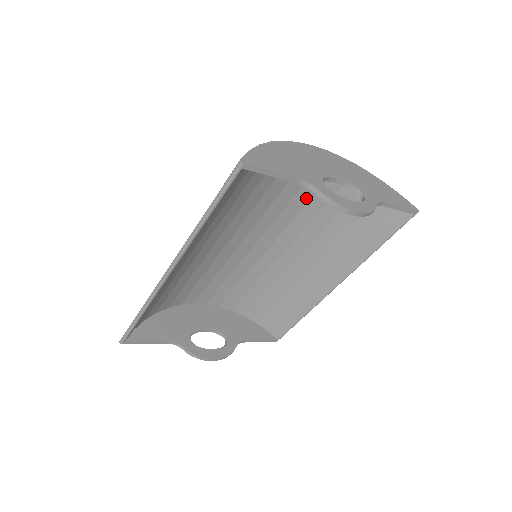
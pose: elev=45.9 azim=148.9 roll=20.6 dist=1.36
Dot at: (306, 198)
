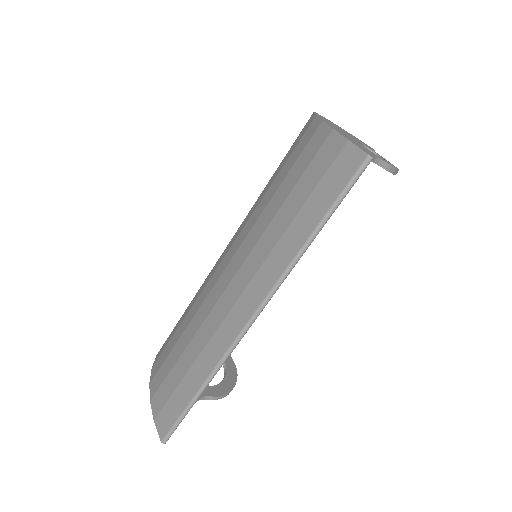
Dot at: occluded
